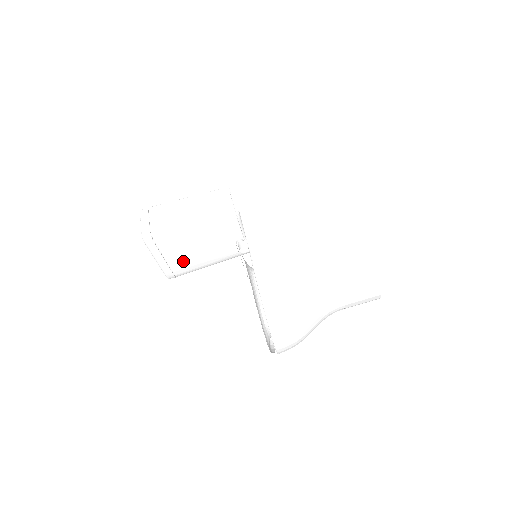
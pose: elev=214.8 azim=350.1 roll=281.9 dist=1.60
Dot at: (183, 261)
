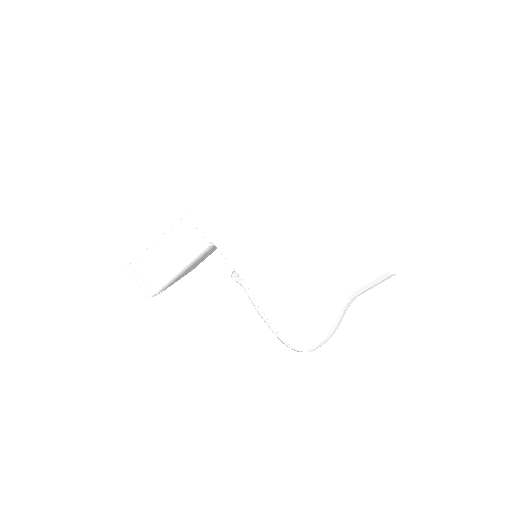
Dot at: (193, 268)
